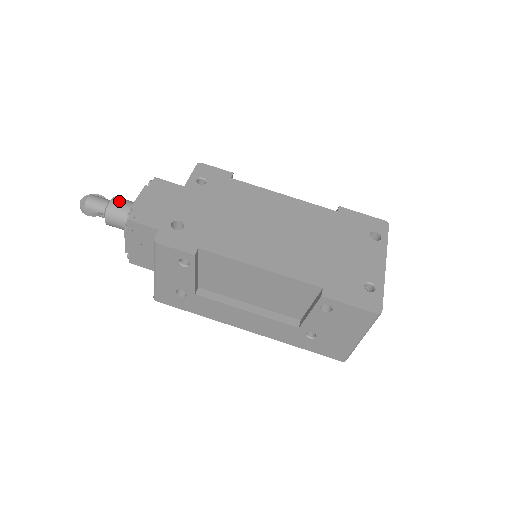
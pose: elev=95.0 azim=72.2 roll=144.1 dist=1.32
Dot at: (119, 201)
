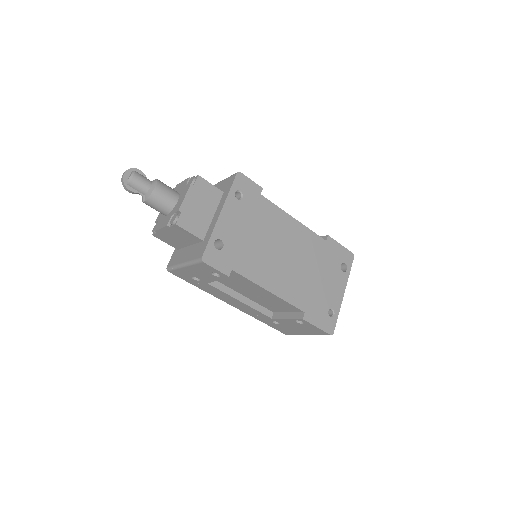
Dot at: (162, 189)
